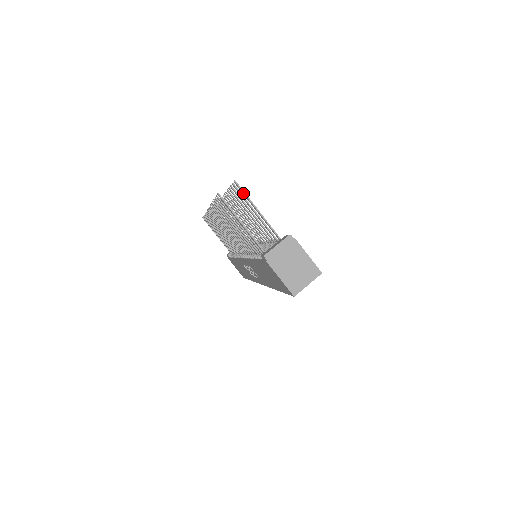
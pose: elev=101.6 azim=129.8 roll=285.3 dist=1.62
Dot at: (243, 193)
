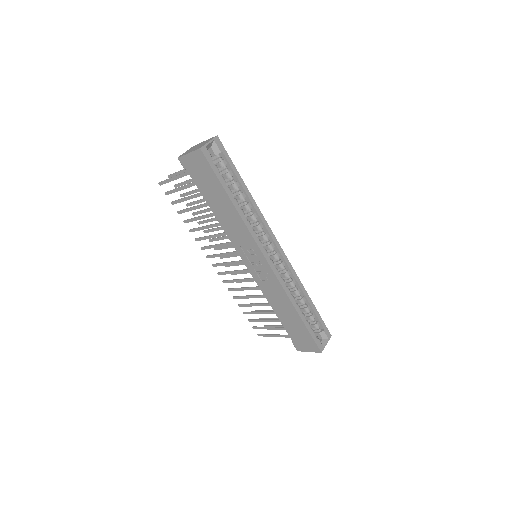
Dot at: (174, 175)
